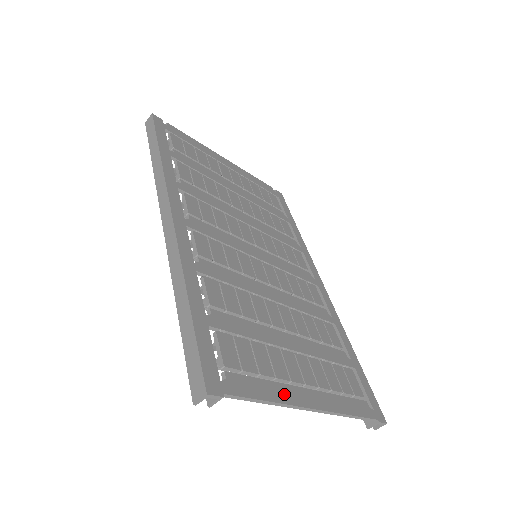
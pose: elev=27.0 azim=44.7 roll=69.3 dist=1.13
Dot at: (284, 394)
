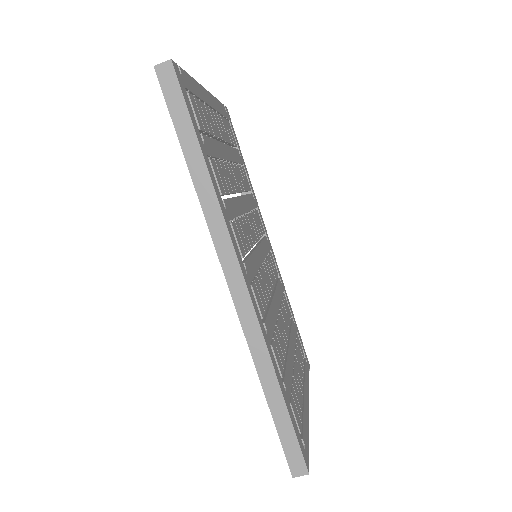
Dot at: (306, 414)
